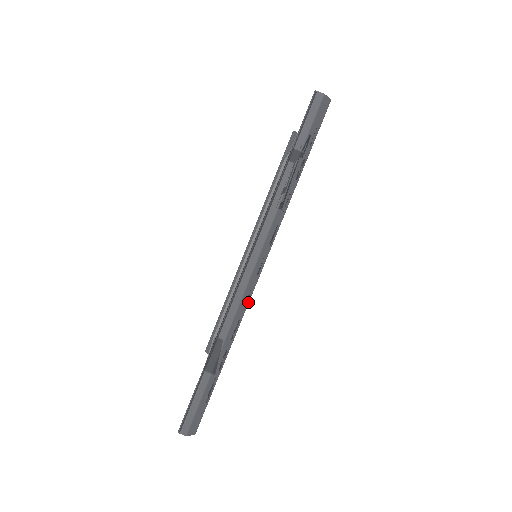
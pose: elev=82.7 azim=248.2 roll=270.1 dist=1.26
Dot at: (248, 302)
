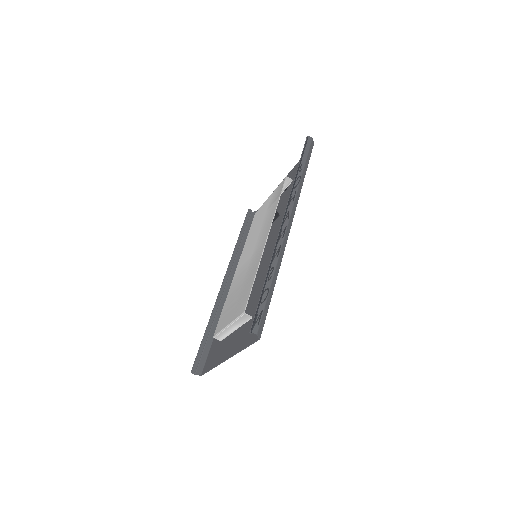
Dot at: (286, 242)
